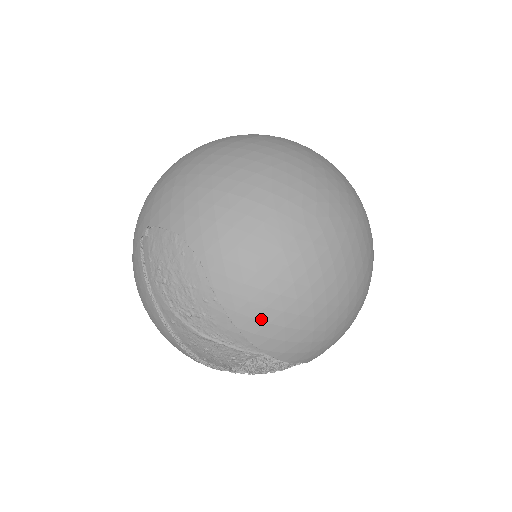
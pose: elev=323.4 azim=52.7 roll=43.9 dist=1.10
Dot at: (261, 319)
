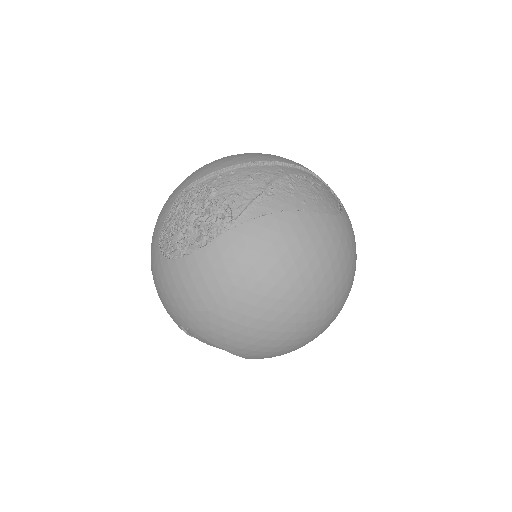
Dot at: occluded
